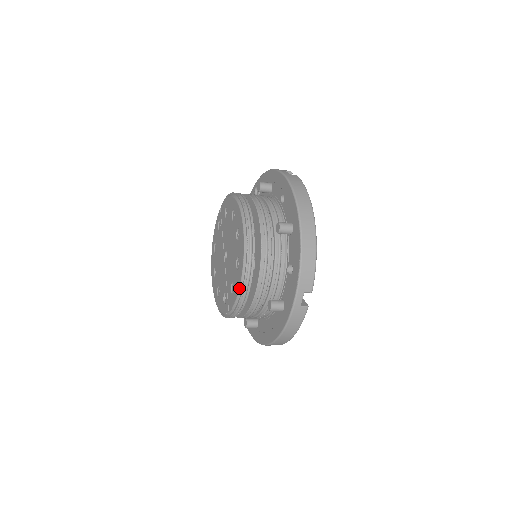
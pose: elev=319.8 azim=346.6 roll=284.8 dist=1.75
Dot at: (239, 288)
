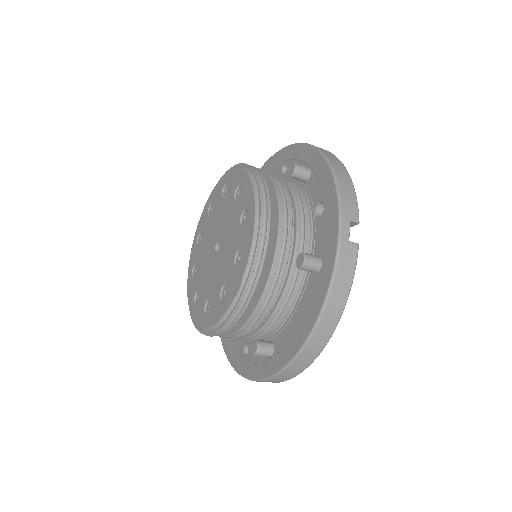
Dot at: (253, 236)
